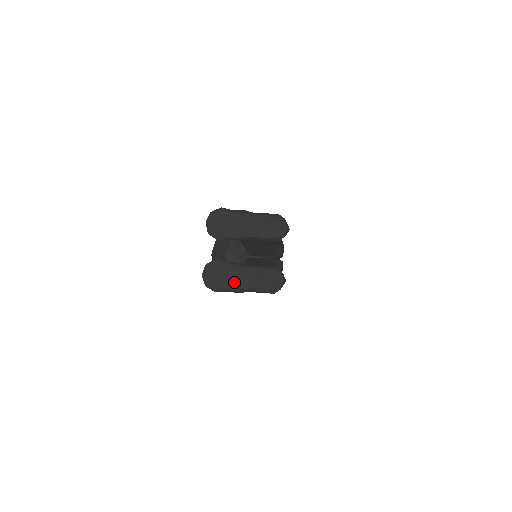
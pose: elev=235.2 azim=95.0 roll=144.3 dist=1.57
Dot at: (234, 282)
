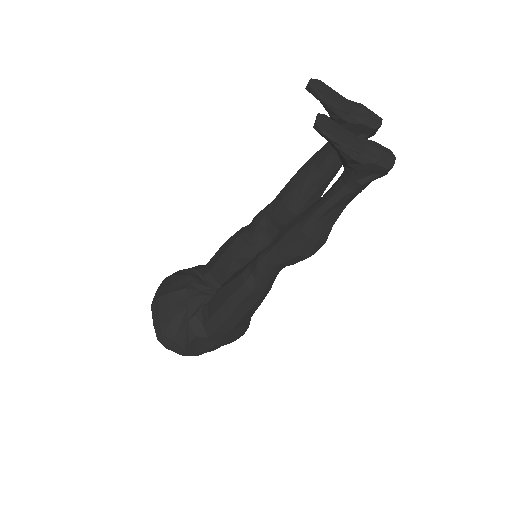
Dot at: (350, 140)
